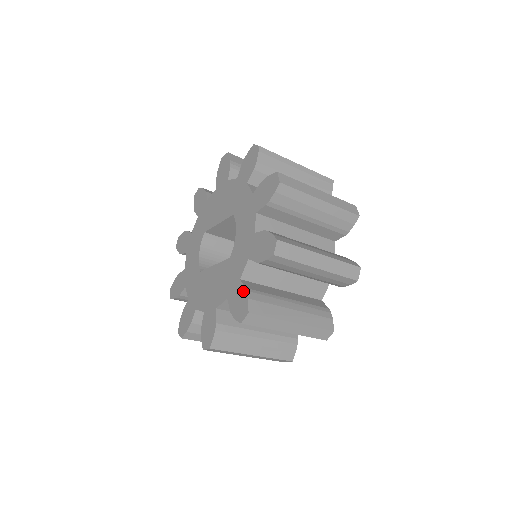
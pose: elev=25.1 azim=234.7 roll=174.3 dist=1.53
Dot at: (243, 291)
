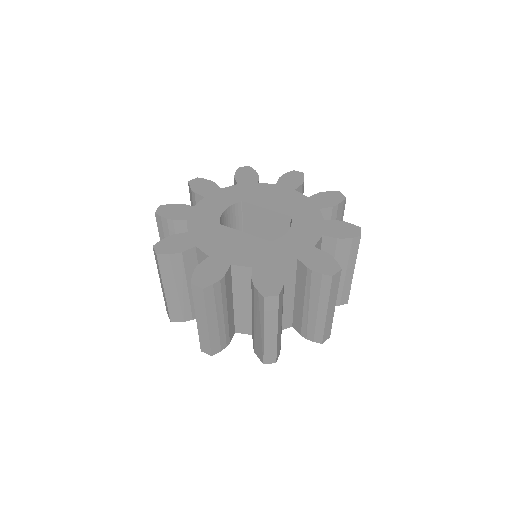
Dot at: (279, 276)
